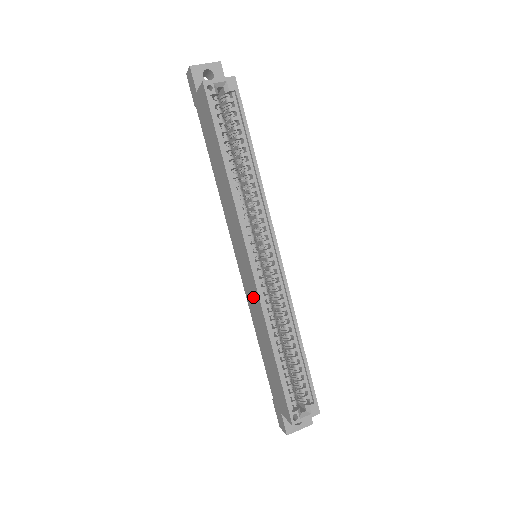
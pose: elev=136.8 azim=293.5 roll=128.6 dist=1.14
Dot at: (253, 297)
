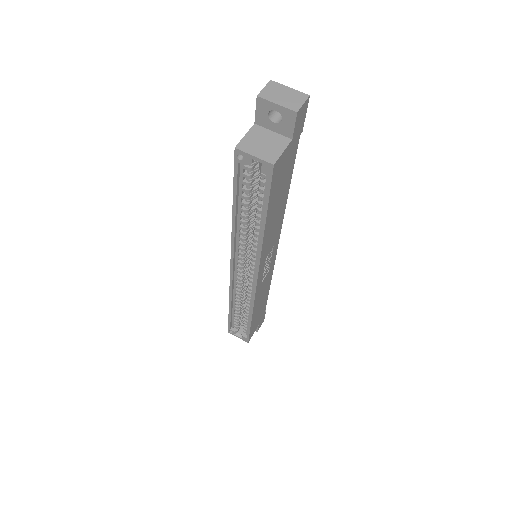
Dot at: occluded
